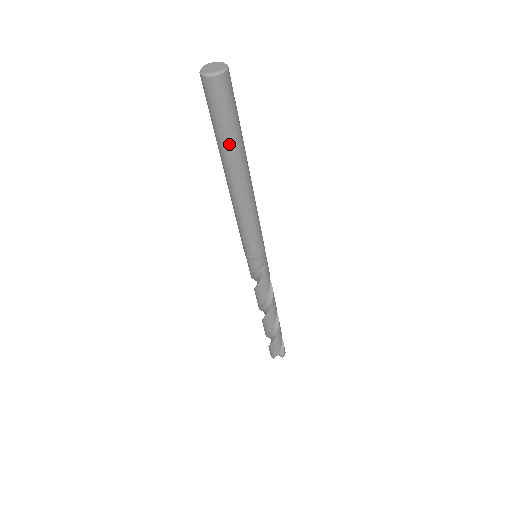
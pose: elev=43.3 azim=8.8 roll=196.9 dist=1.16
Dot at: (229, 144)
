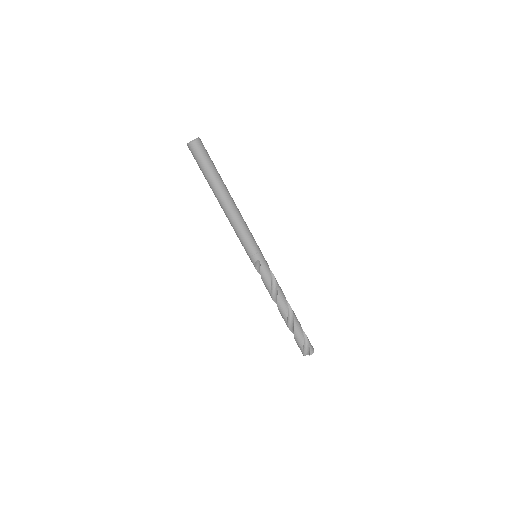
Dot at: (208, 178)
